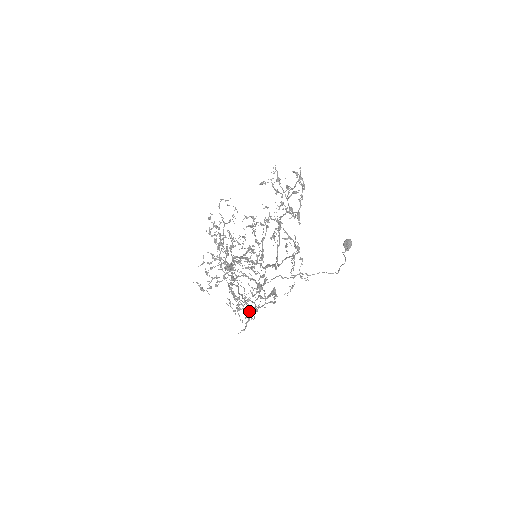
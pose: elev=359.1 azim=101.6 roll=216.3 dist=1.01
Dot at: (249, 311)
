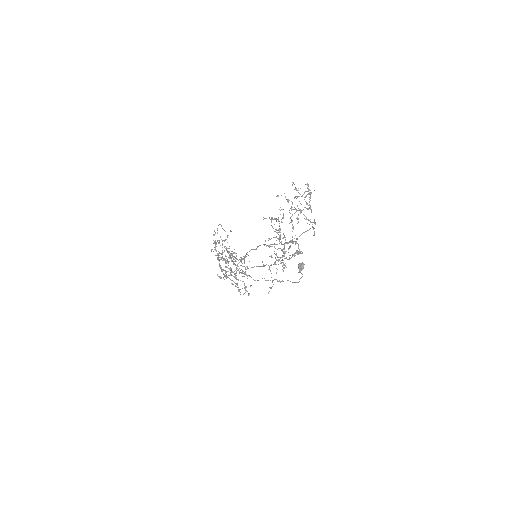
Dot at: occluded
